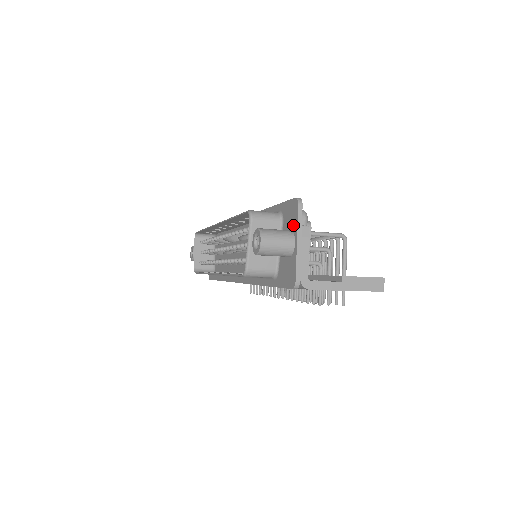
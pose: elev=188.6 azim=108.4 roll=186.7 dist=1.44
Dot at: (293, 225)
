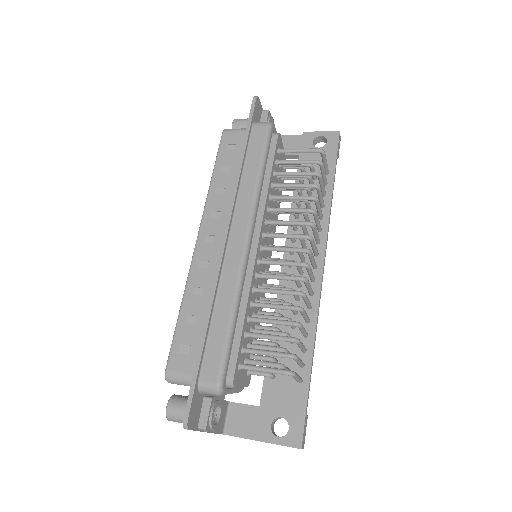
Dot at: occluded
